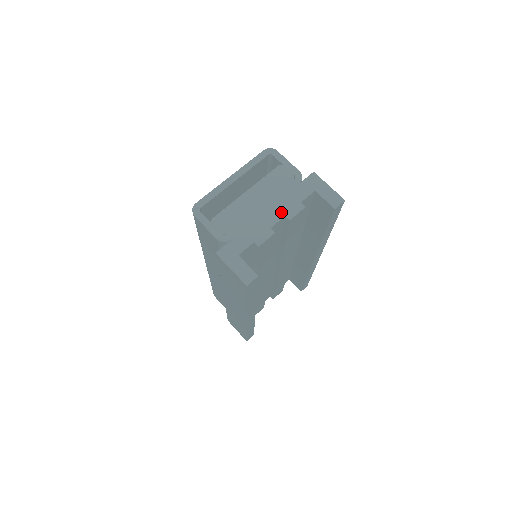
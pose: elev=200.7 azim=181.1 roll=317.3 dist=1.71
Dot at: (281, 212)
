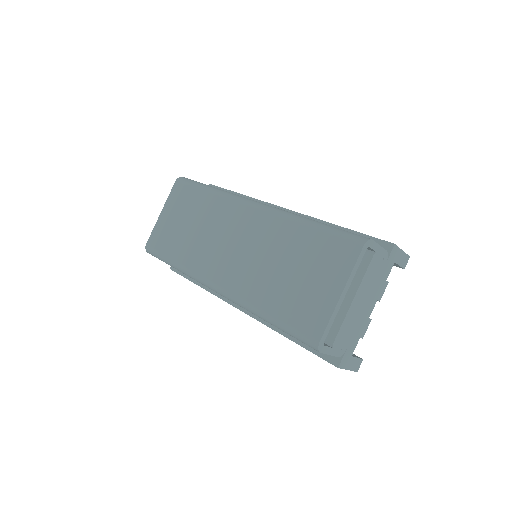
Dot at: (375, 299)
